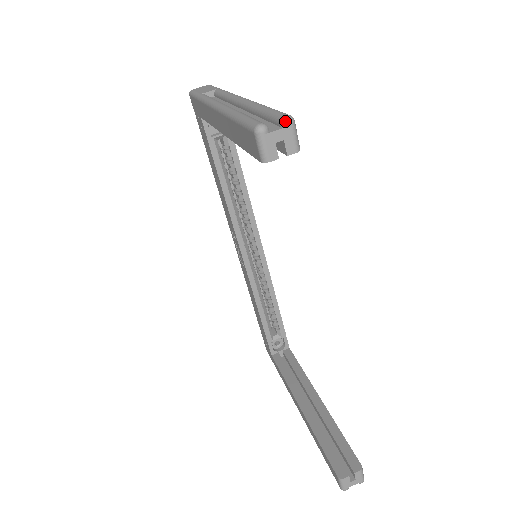
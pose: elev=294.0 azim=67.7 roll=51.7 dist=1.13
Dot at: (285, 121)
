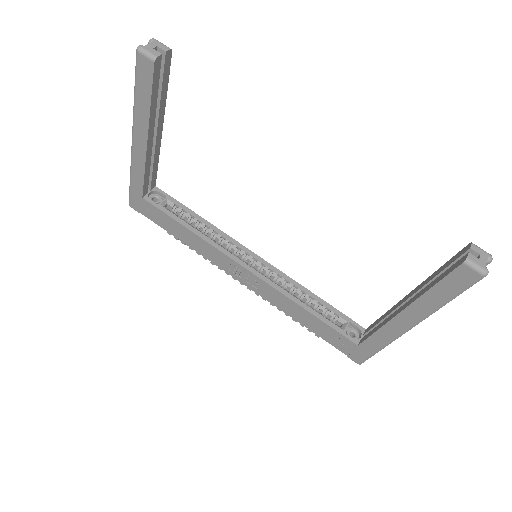
Dot at: (150, 40)
